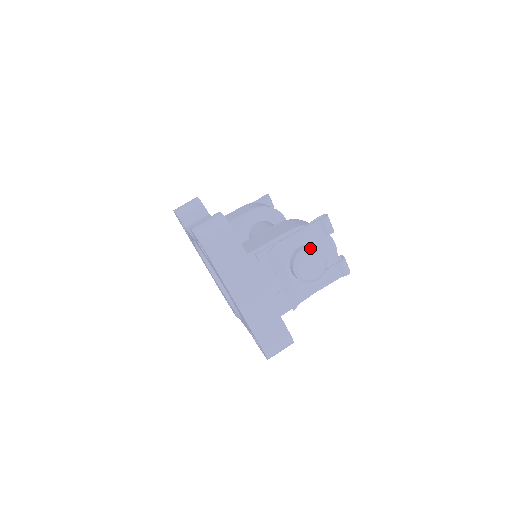
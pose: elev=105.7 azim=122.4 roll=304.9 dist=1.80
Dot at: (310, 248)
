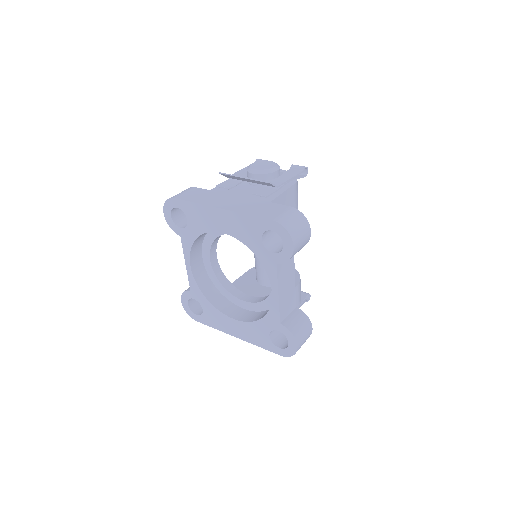
Dot at: occluded
